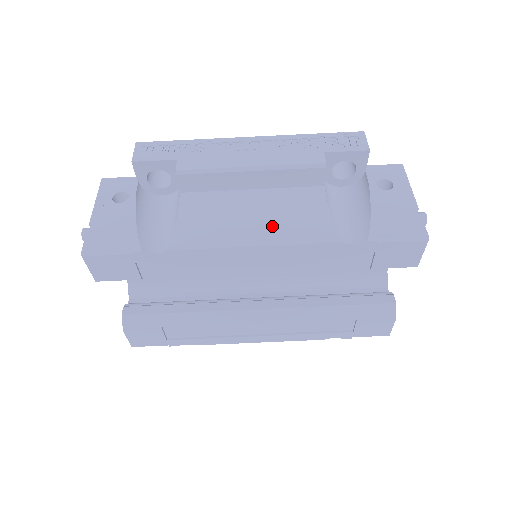
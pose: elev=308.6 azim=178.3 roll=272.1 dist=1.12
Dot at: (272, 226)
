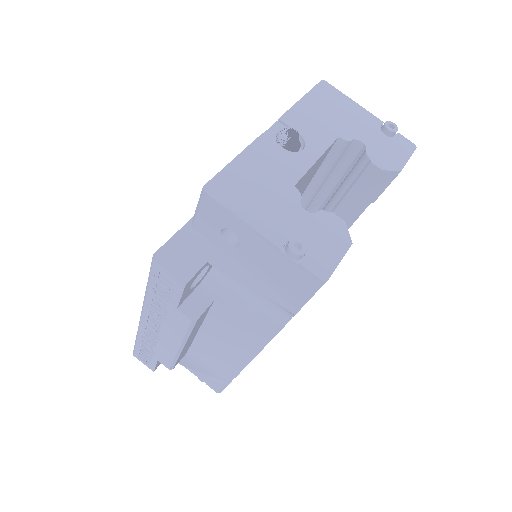
Dot at: (242, 342)
